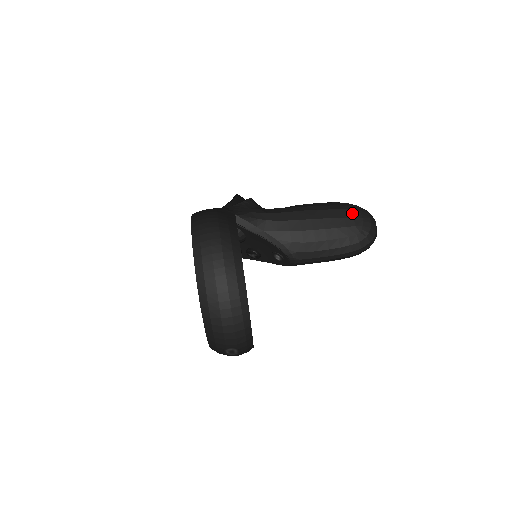
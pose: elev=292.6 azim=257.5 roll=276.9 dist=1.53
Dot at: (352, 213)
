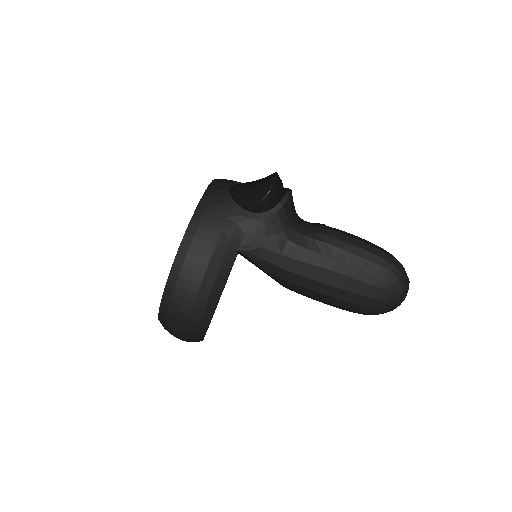
Dot at: (380, 294)
